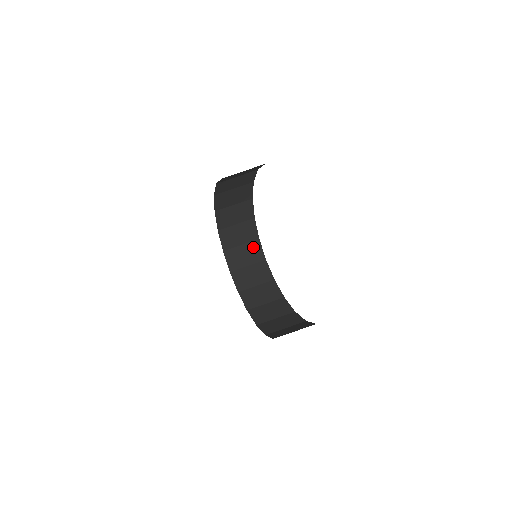
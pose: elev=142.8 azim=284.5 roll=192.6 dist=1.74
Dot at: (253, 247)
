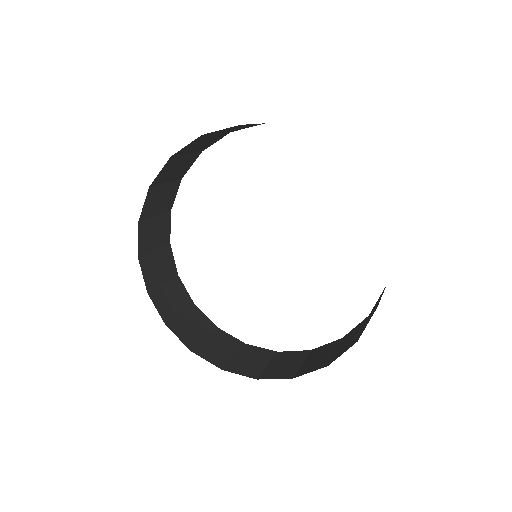
Dot at: (166, 255)
